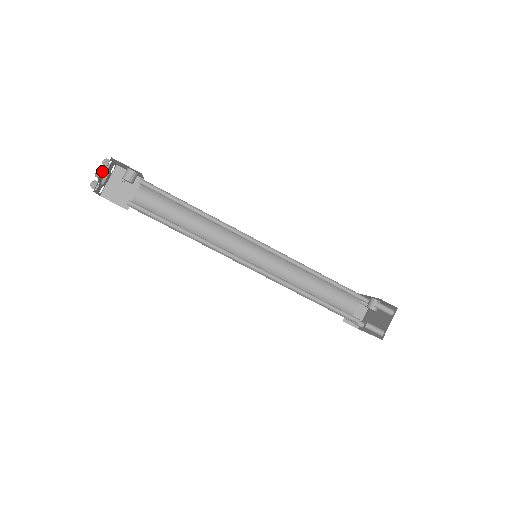
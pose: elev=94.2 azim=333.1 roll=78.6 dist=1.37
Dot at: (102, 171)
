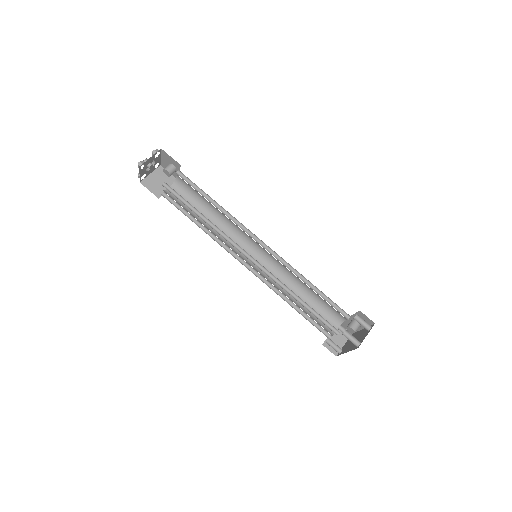
Dot at: occluded
